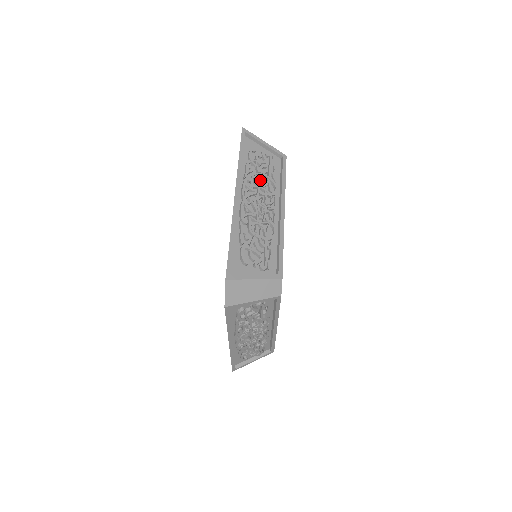
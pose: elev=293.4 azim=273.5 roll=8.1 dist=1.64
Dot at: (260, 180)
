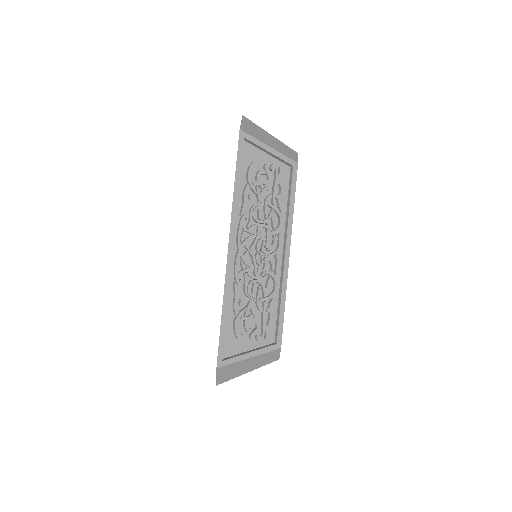
Dot at: (261, 210)
